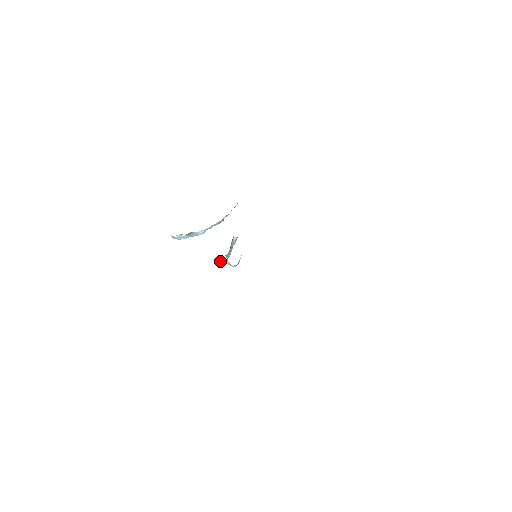
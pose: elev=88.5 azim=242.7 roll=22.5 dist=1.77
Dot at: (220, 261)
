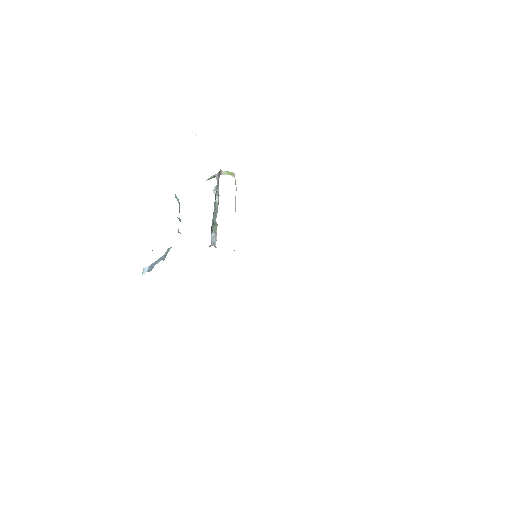
Dot at: (211, 178)
